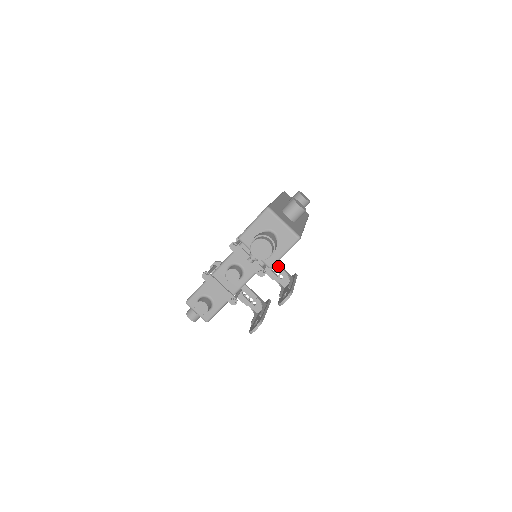
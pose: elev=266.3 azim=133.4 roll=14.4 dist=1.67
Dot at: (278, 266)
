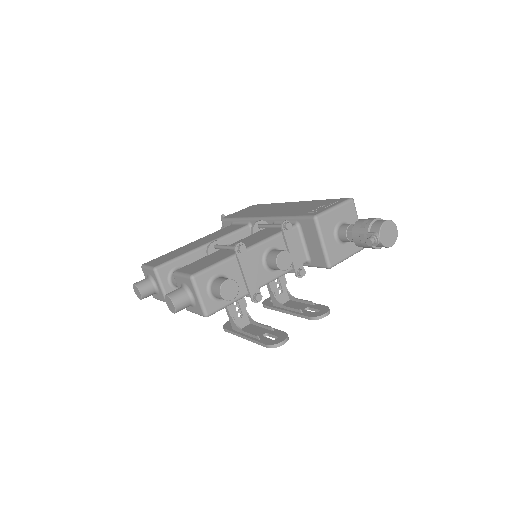
Dot at: (283, 277)
